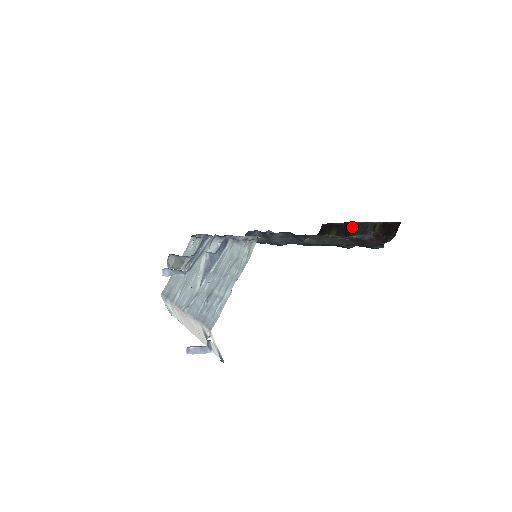
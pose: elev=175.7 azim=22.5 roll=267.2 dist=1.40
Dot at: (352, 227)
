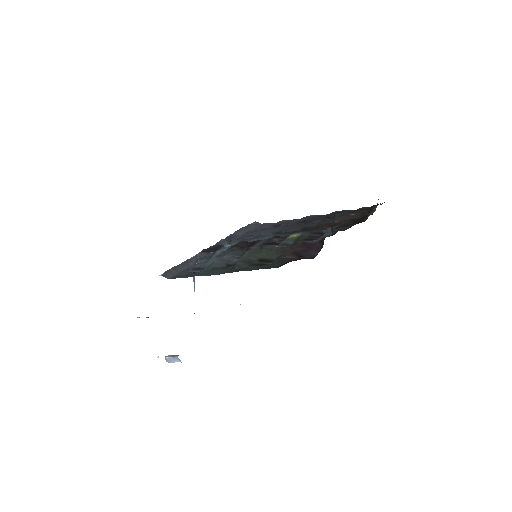
Dot at: occluded
